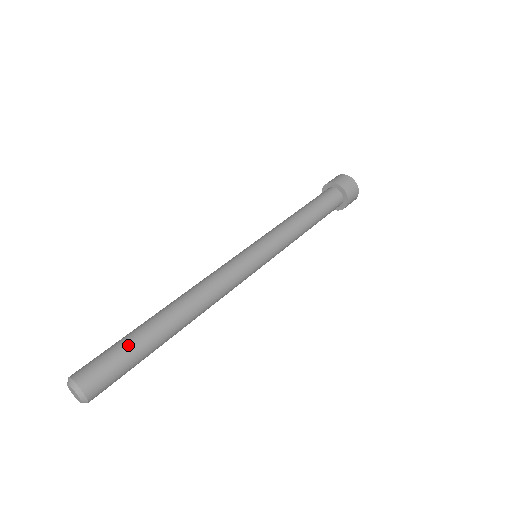
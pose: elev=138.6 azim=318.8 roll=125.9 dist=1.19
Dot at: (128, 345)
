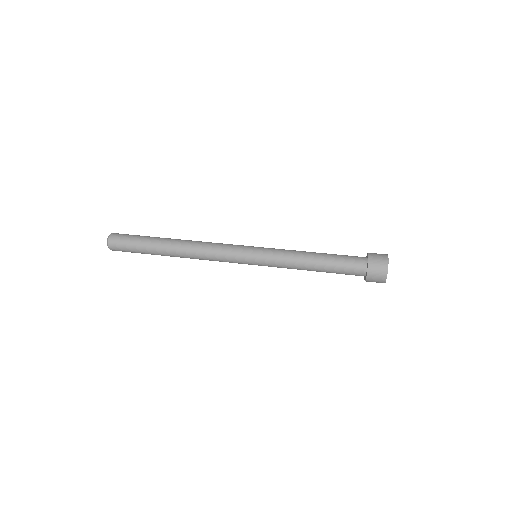
Dot at: (140, 244)
